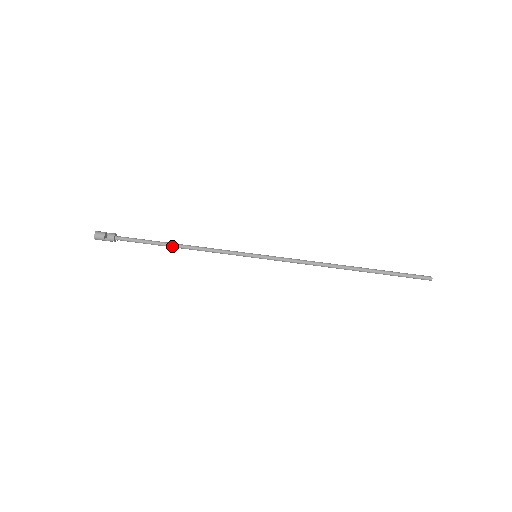
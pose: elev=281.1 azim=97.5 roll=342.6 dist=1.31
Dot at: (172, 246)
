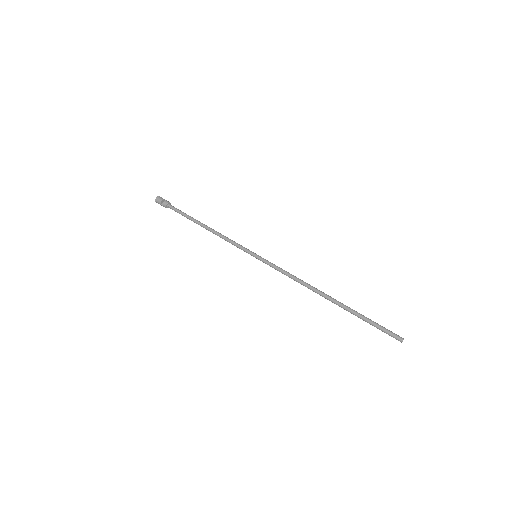
Dot at: (200, 225)
